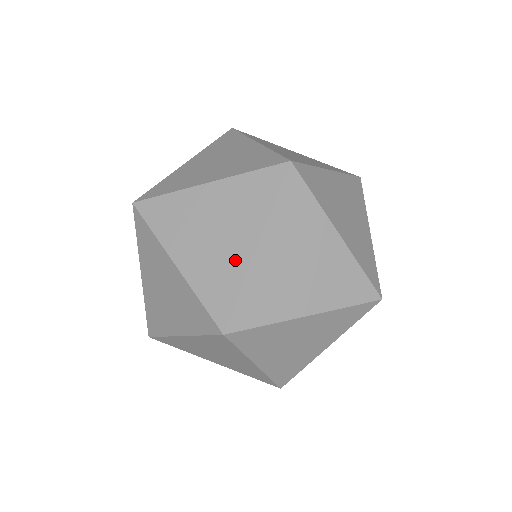
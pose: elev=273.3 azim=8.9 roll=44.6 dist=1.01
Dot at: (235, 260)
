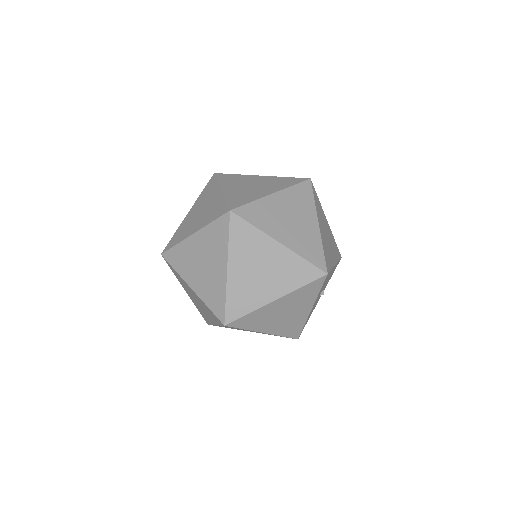
Dot at: (218, 280)
